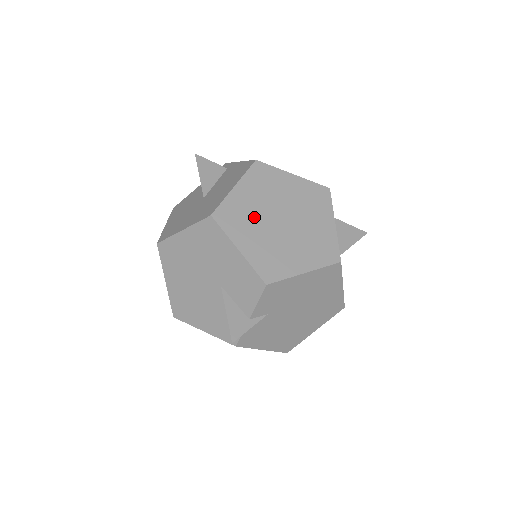
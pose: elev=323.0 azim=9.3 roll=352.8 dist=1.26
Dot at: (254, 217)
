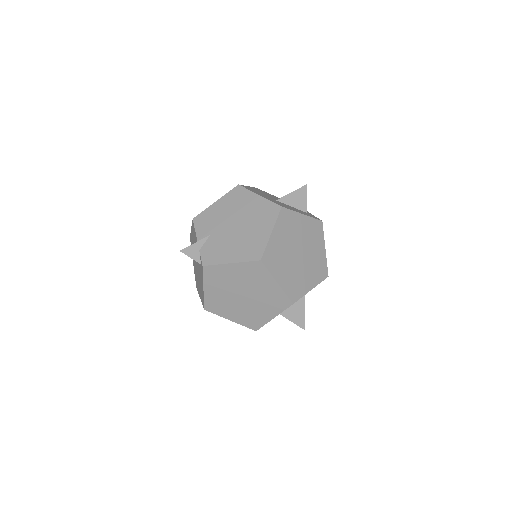
Dot at: occluded
